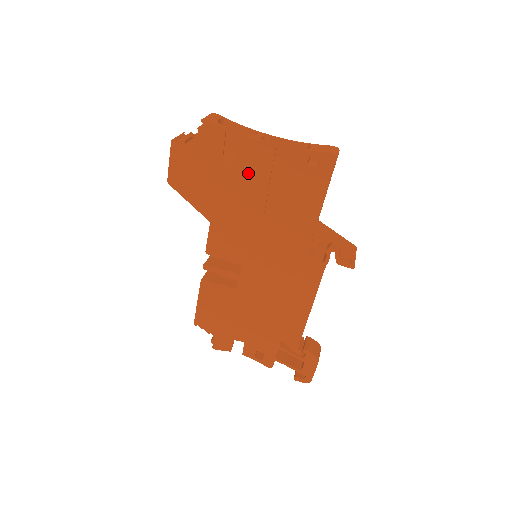
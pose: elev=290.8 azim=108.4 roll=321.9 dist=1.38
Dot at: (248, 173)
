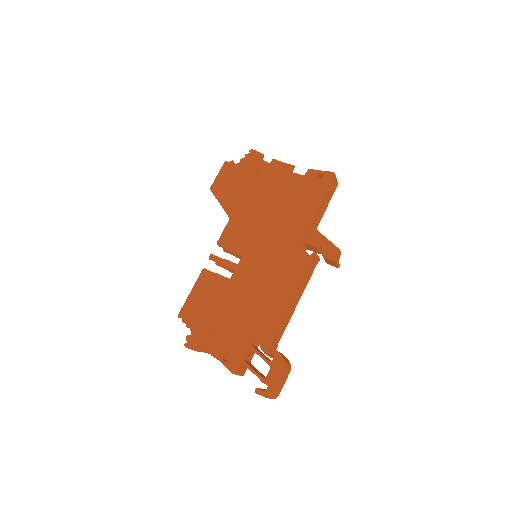
Dot at: (270, 184)
